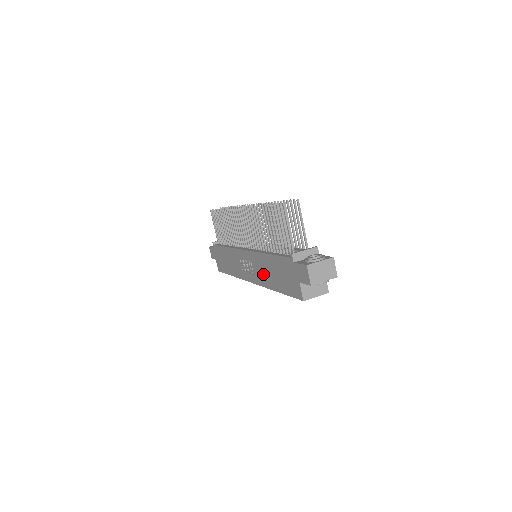
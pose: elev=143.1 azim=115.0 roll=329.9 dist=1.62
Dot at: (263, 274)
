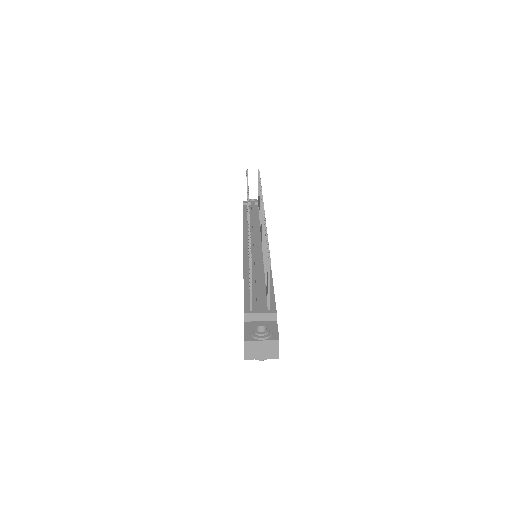
Dot at: occluded
